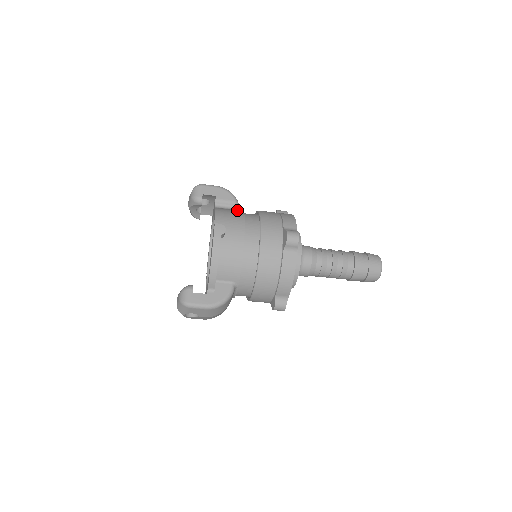
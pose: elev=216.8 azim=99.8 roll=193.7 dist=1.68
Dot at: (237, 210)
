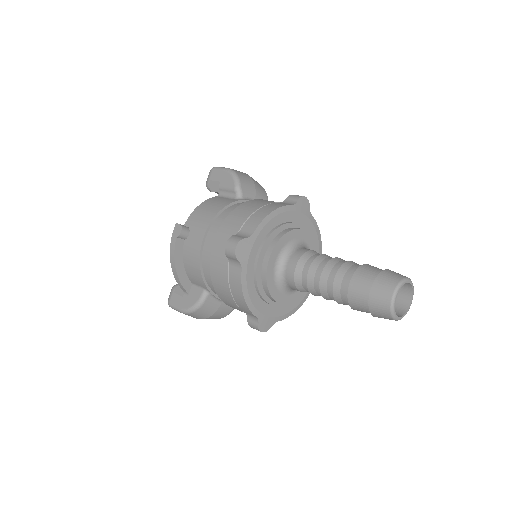
Dot at: (229, 200)
